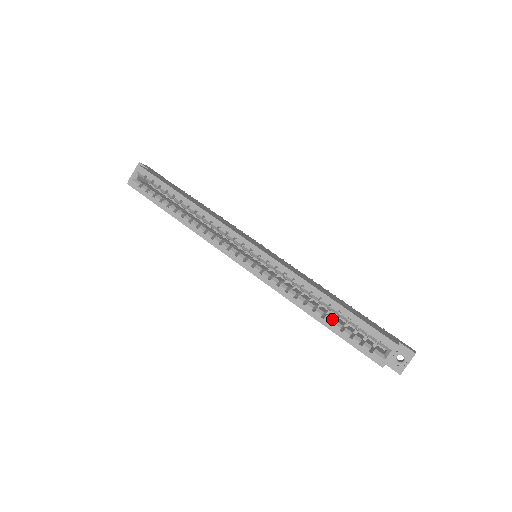
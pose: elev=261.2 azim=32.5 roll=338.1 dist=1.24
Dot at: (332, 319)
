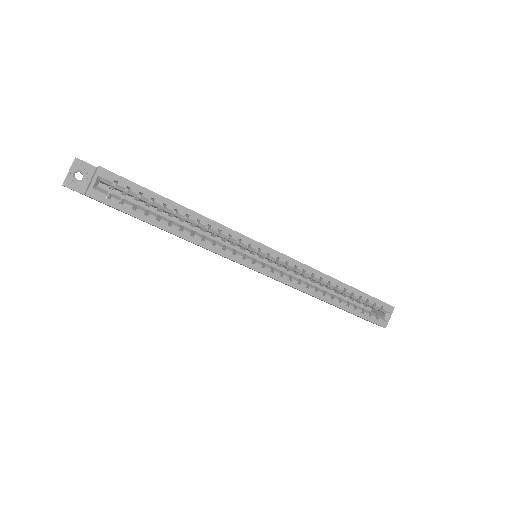
Dot at: (346, 301)
